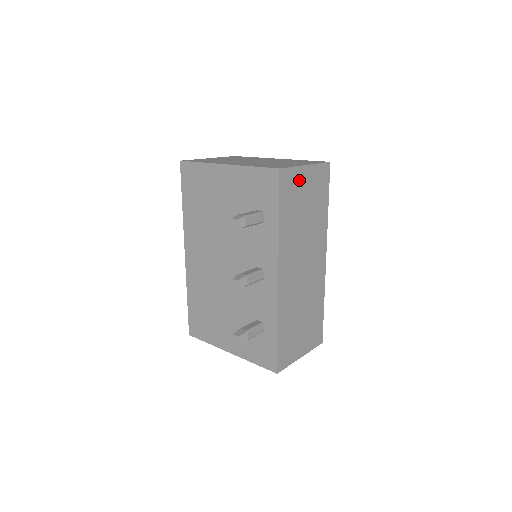
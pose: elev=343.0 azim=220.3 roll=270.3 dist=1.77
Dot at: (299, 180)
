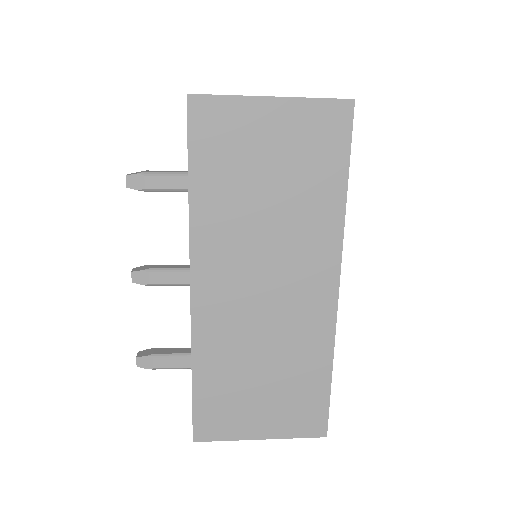
Dot at: (248, 123)
